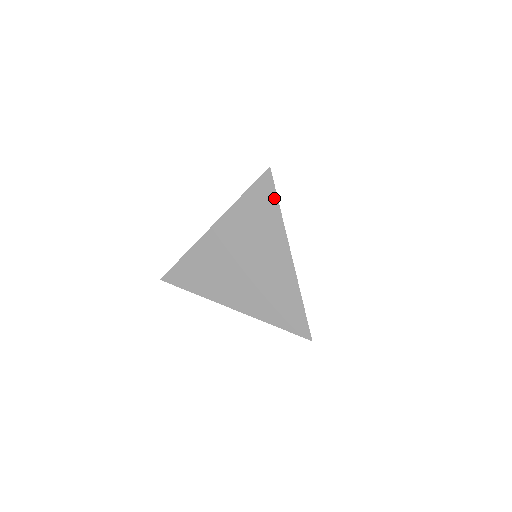
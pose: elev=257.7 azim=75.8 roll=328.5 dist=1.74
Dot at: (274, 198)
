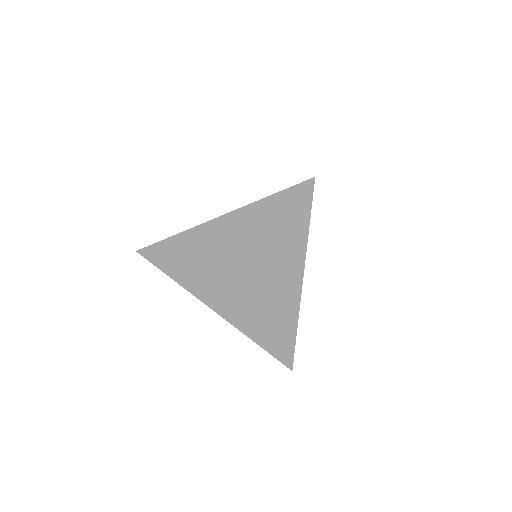
Dot at: (306, 214)
